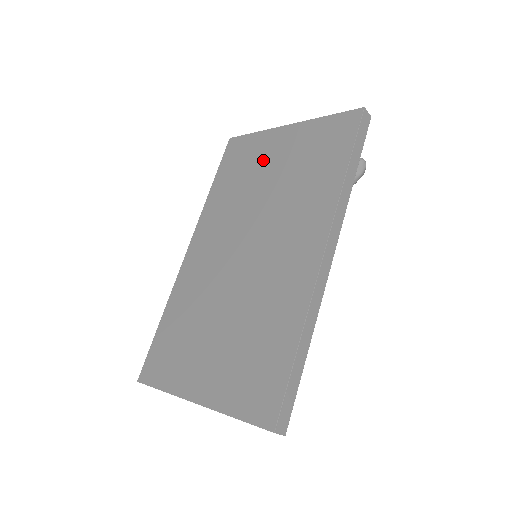
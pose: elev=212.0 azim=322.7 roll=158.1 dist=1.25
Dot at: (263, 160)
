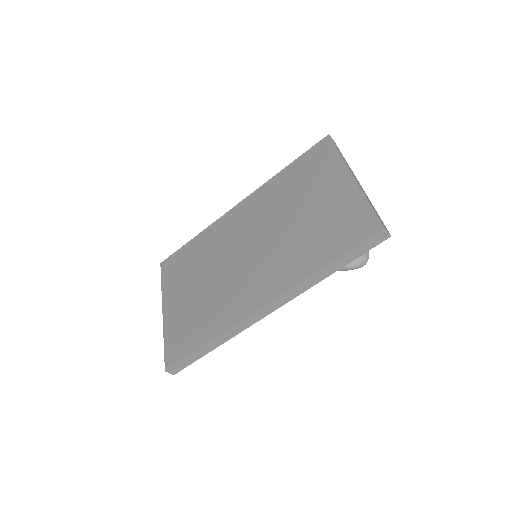
Dot at: (316, 188)
